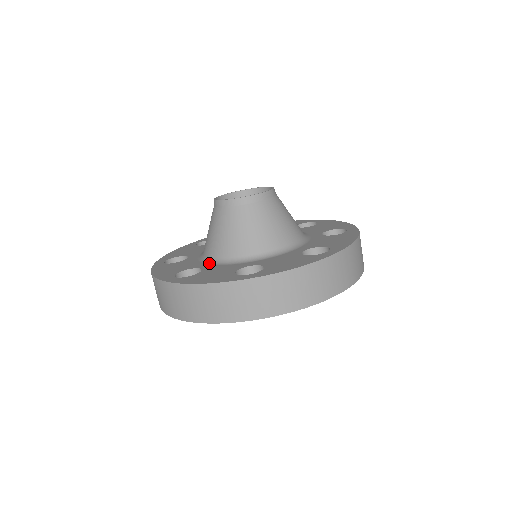
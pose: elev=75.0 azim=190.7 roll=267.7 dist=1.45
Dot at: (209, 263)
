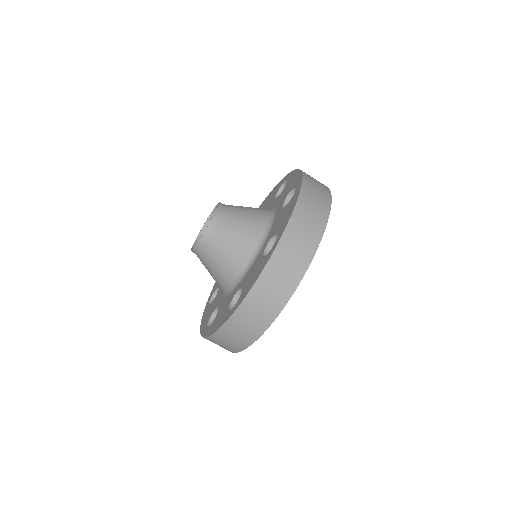
Dot at: occluded
